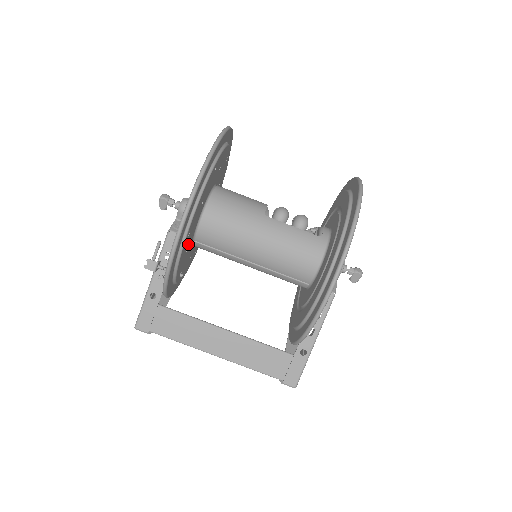
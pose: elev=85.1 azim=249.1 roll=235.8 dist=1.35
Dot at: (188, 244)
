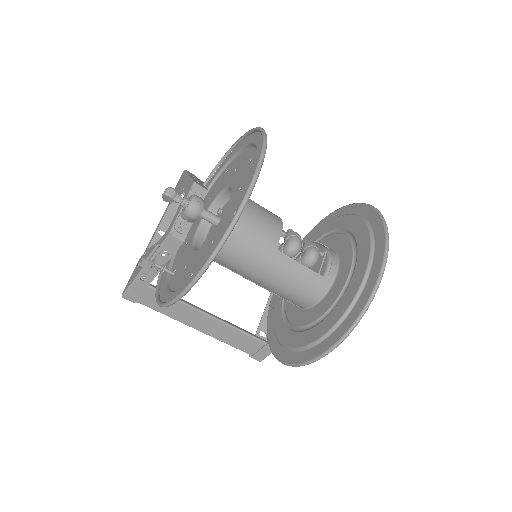
Dot at: (189, 266)
